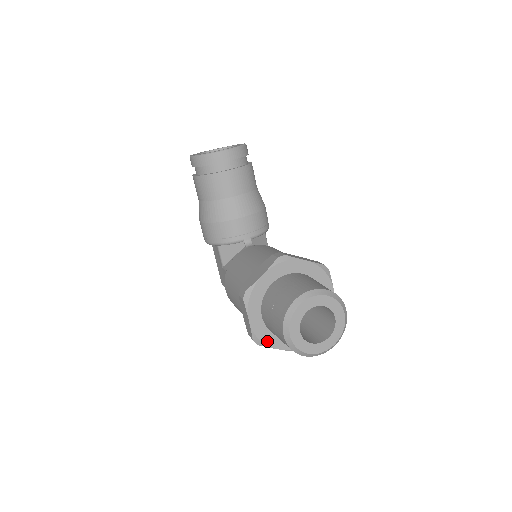
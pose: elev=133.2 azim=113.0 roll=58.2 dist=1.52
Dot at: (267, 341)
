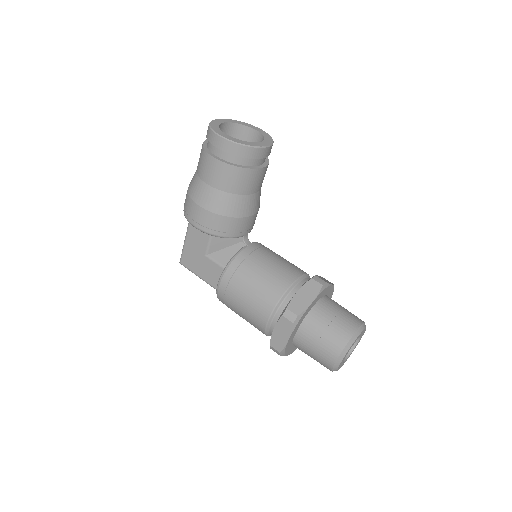
Dot at: (287, 351)
